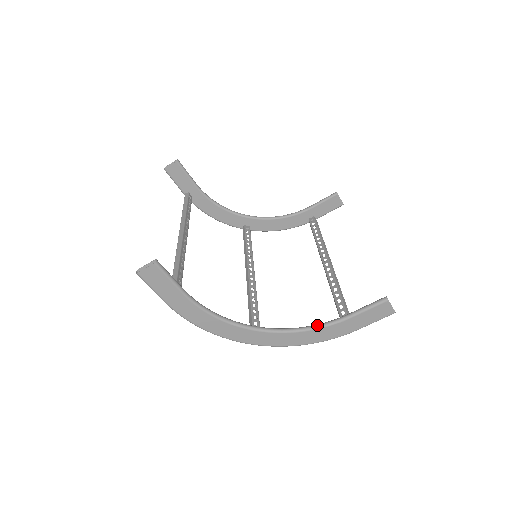
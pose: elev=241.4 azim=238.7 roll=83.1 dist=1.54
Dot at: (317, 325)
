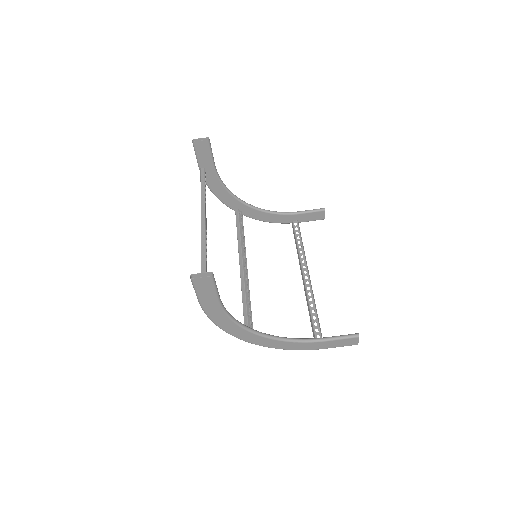
Dot at: (300, 339)
